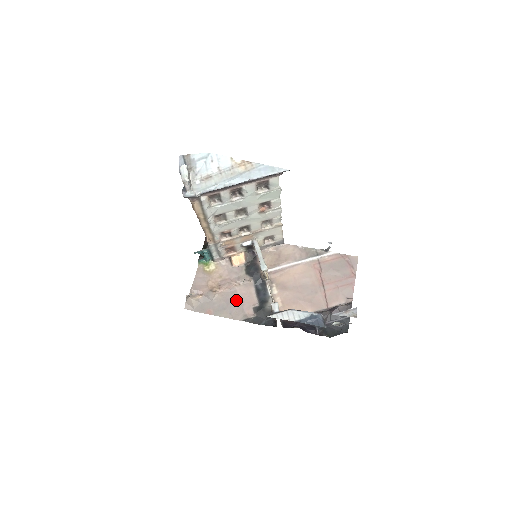
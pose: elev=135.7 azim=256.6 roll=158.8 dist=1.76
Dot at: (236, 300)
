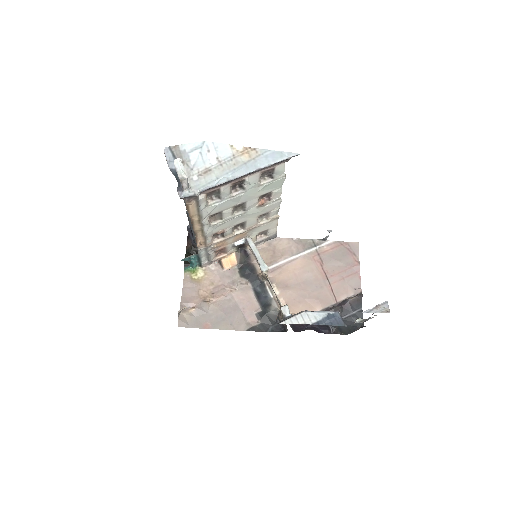
Dot at: (235, 308)
